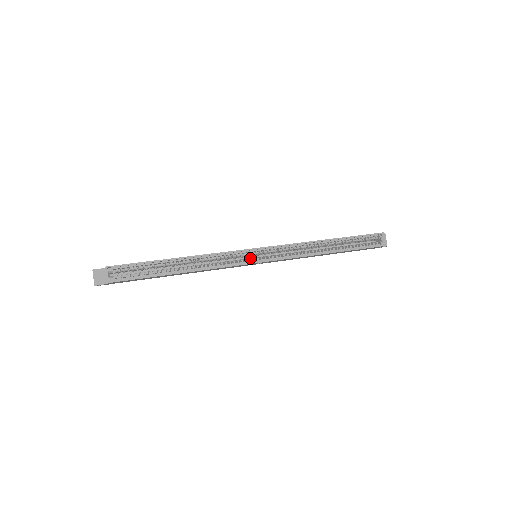
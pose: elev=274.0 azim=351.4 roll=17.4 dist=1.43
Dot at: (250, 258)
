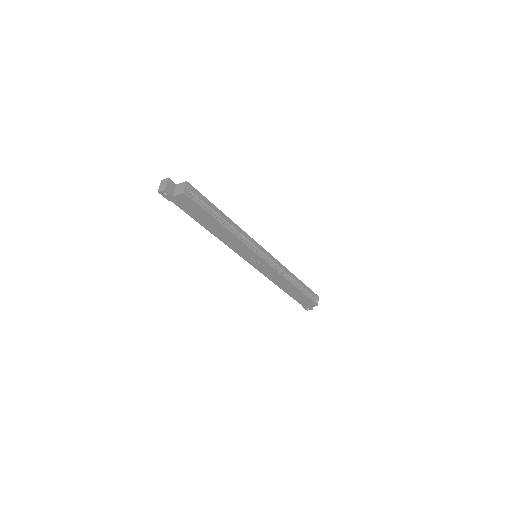
Dot at: occluded
